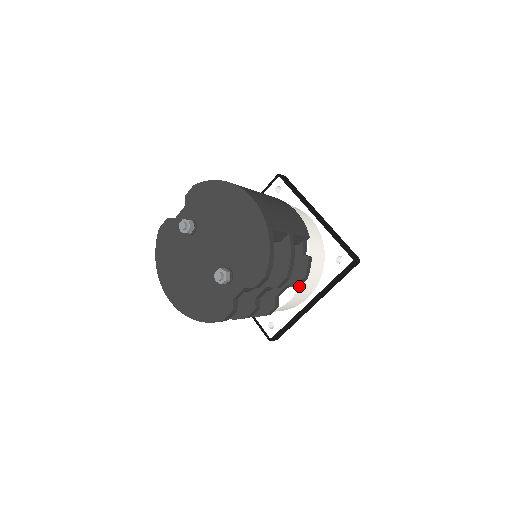
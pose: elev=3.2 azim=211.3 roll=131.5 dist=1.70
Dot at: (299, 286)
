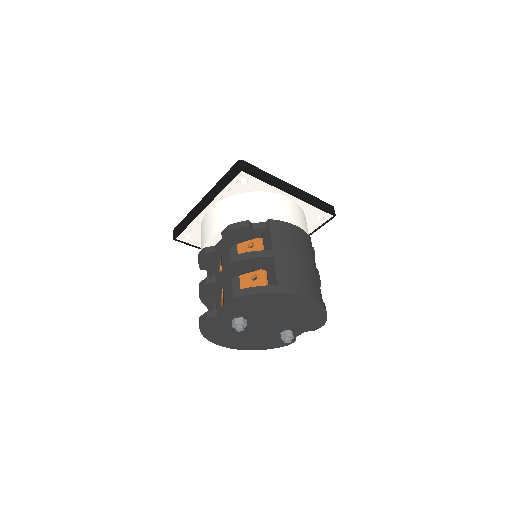
Dot at: occluded
